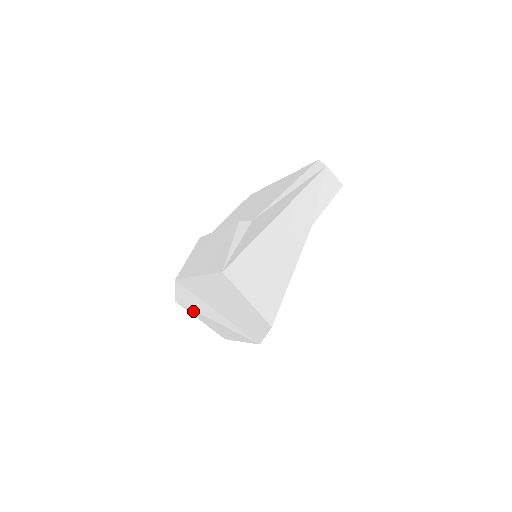
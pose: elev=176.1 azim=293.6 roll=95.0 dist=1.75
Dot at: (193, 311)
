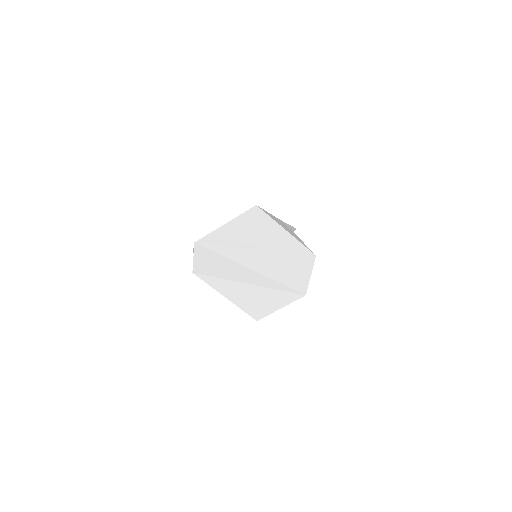
Dot at: (217, 280)
